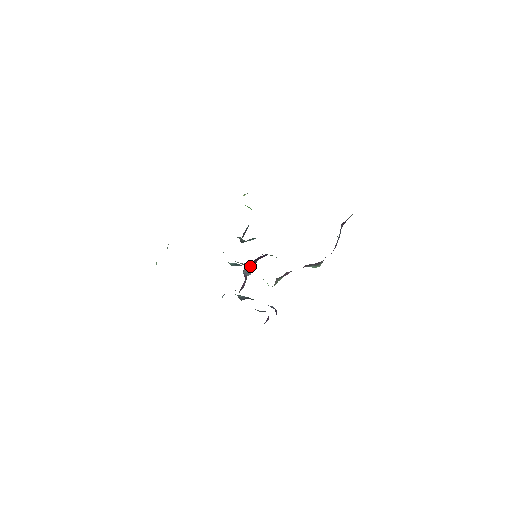
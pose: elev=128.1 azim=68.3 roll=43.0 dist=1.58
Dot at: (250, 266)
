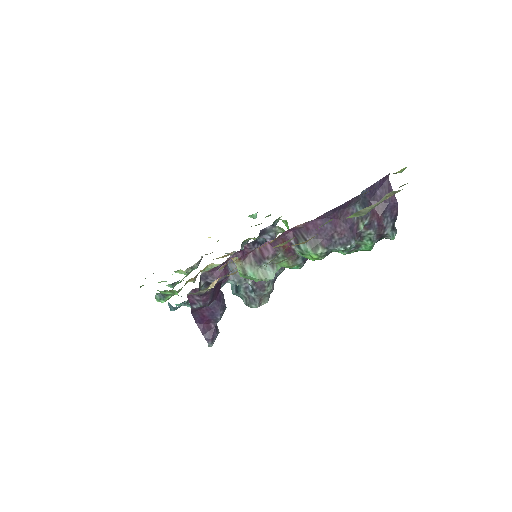
Dot at: occluded
